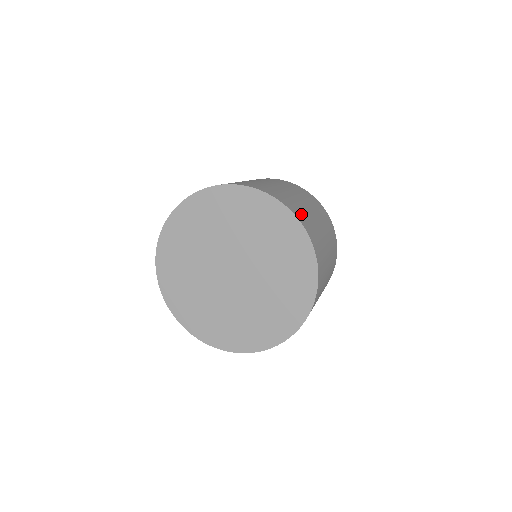
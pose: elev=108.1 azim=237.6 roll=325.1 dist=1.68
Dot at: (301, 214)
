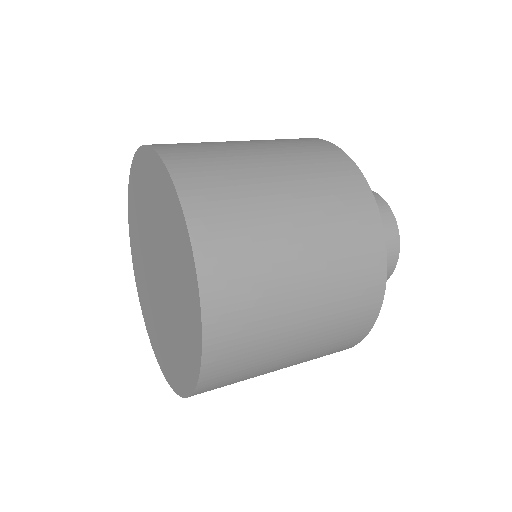
Dot at: (208, 181)
